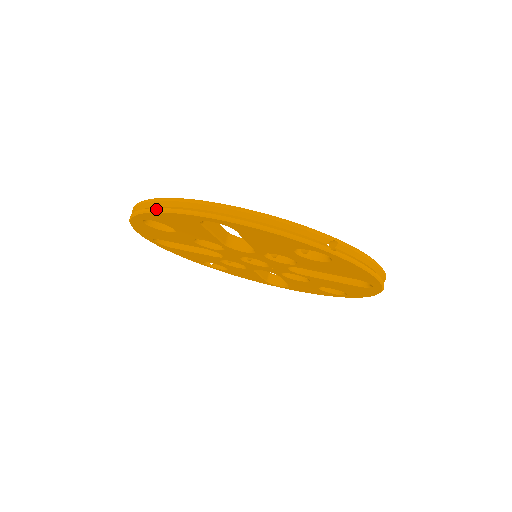
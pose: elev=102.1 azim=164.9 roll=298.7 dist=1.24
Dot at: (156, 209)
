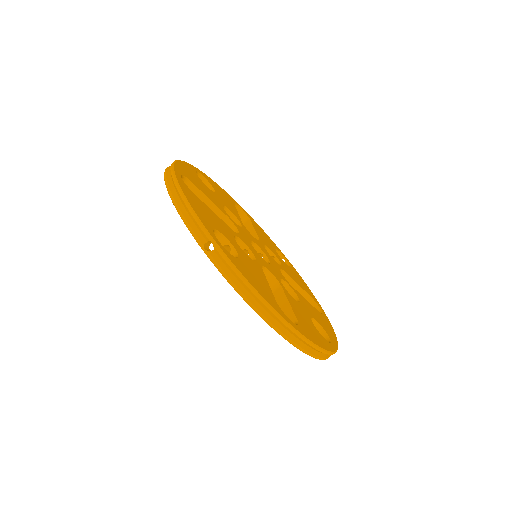
Dot at: occluded
